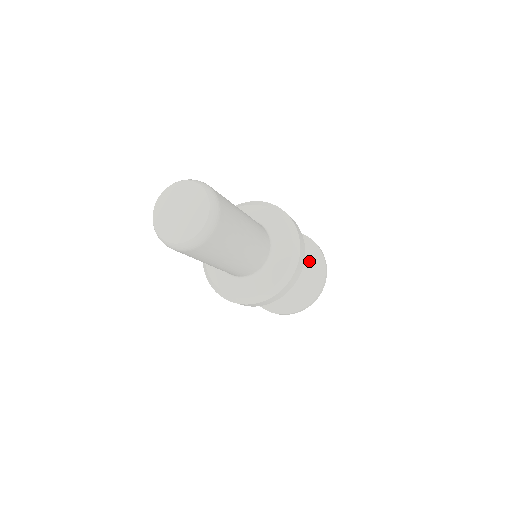
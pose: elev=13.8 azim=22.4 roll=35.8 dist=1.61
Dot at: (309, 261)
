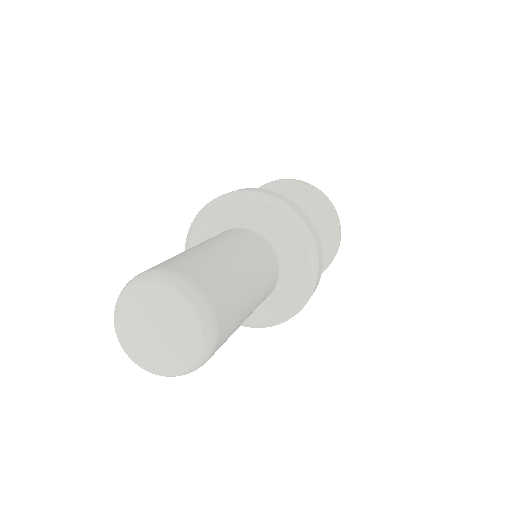
Dot at: (321, 237)
